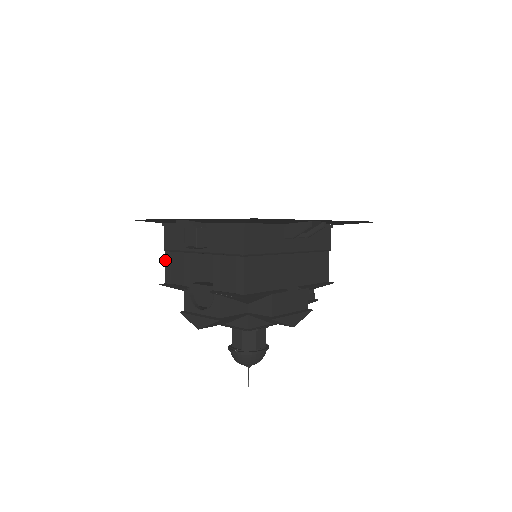
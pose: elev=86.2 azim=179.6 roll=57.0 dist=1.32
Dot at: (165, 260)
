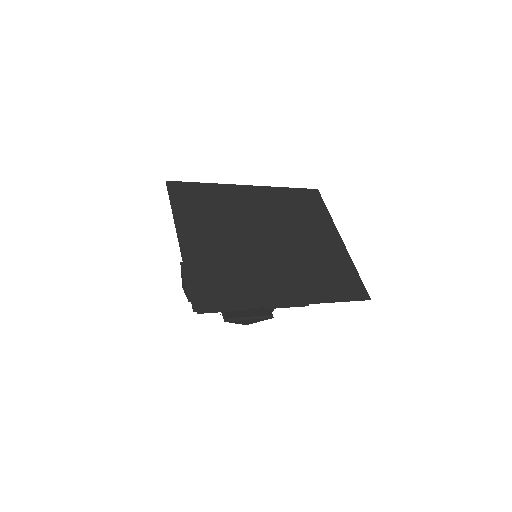
Dot at: occluded
